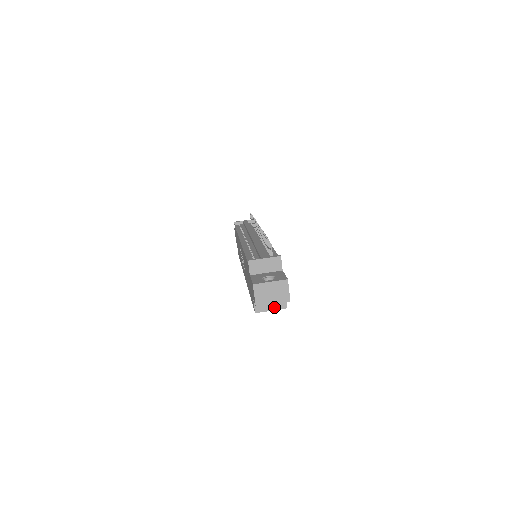
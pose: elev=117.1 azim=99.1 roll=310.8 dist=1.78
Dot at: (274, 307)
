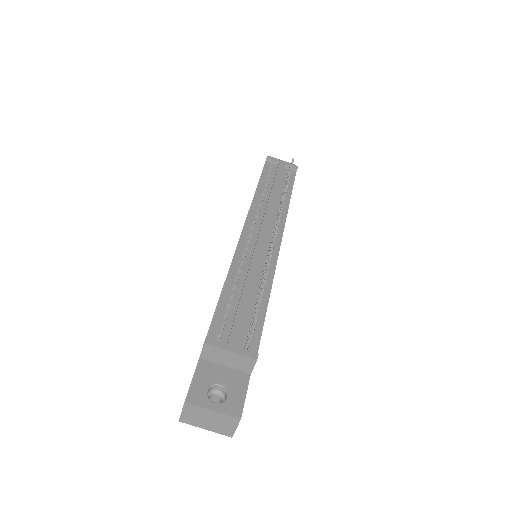
Dot at: occluded
